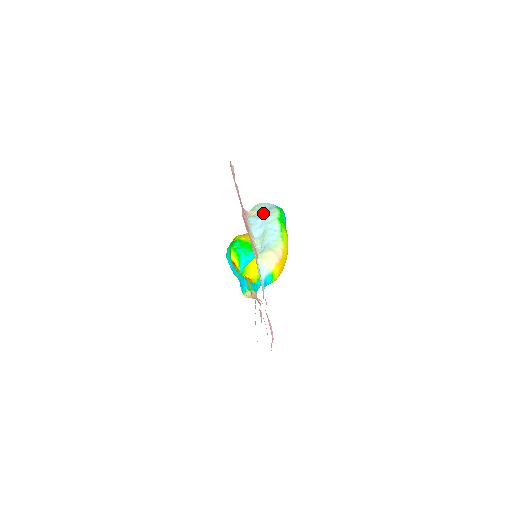
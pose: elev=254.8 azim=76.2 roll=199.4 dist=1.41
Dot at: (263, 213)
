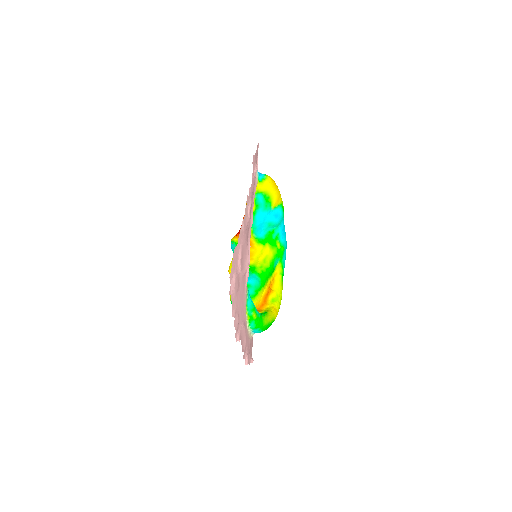
Dot at: occluded
